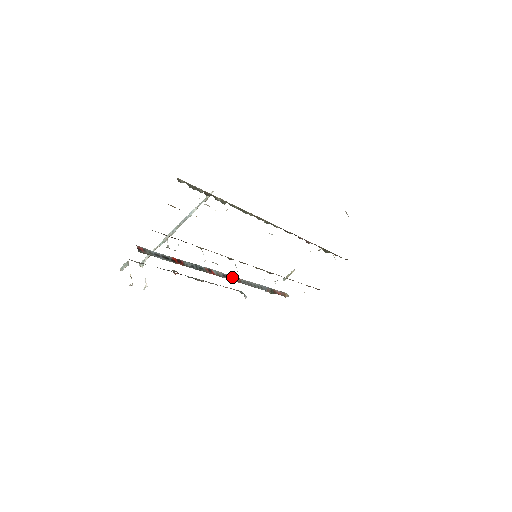
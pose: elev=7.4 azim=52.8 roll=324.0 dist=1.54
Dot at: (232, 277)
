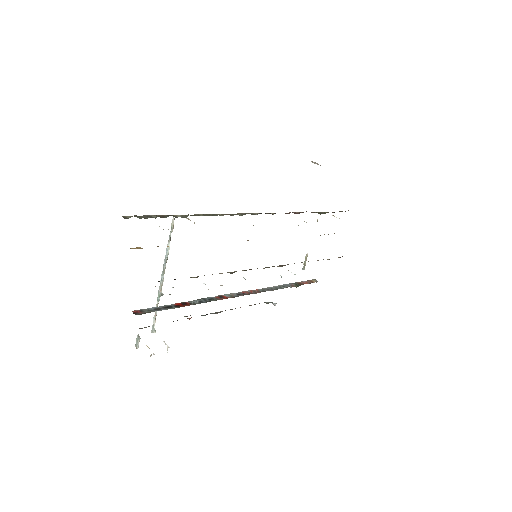
Dot at: (248, 292)
